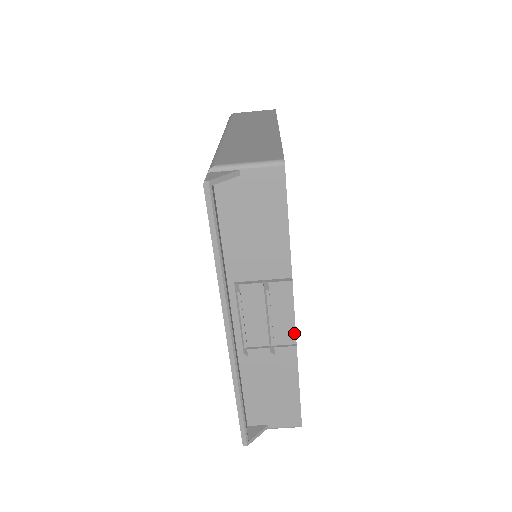
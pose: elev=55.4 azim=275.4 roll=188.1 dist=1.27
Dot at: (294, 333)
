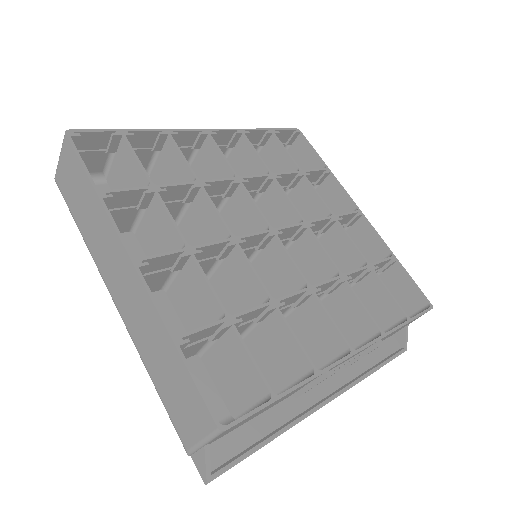
Dot at: occluded
